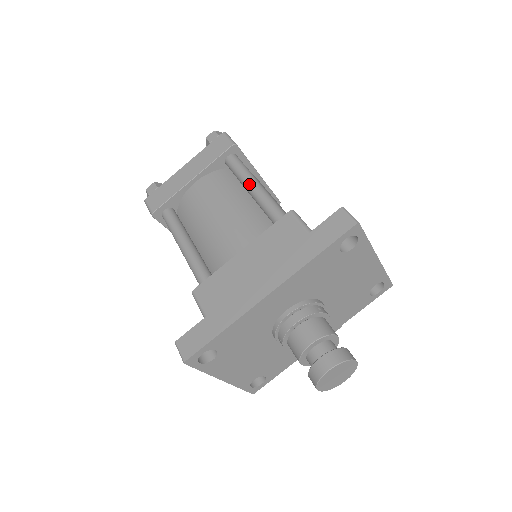
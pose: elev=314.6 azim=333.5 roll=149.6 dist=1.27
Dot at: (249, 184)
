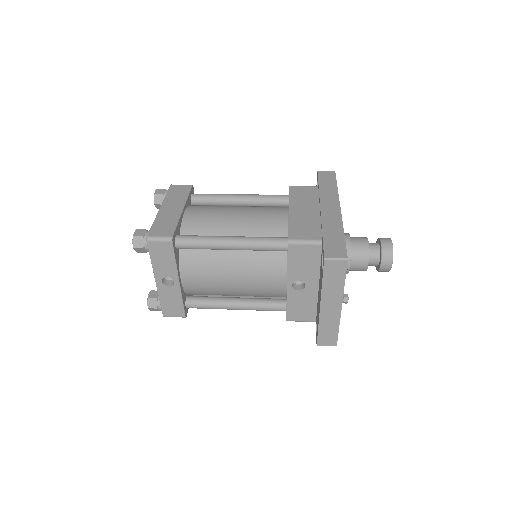
Dot at: (235, 195)
